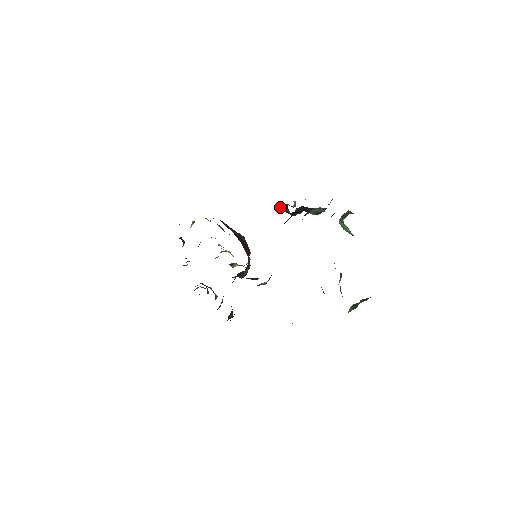
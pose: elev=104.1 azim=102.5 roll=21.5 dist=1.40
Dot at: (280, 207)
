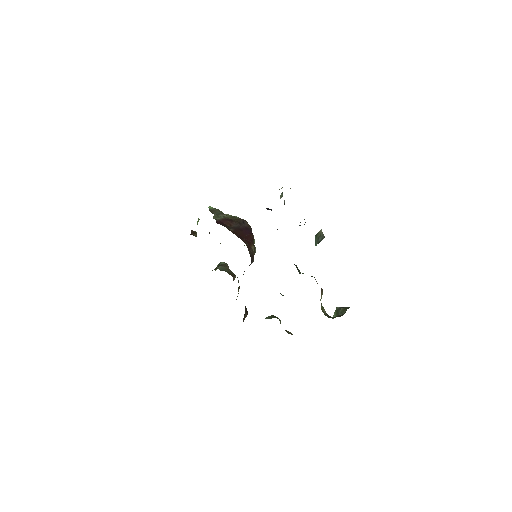
Dot at: (267, 209)
